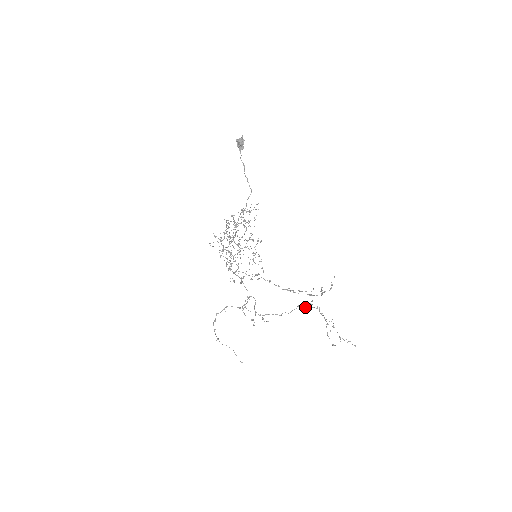
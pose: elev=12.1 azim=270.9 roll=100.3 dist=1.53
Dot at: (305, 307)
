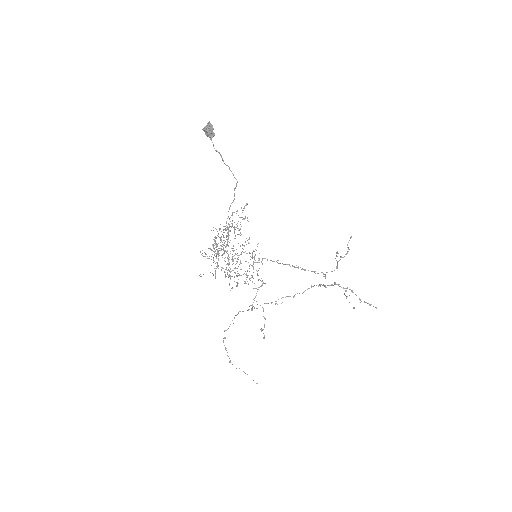
Dot at: occluded
